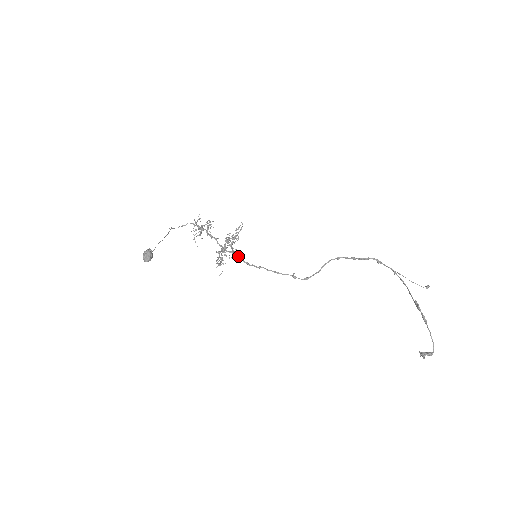
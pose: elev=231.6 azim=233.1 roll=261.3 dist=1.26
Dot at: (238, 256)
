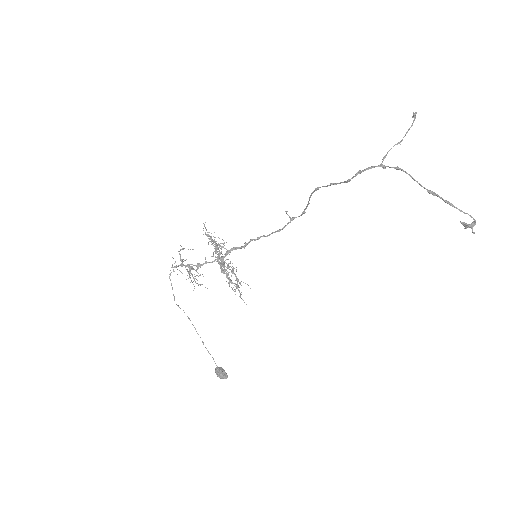
Dot at: occluded
